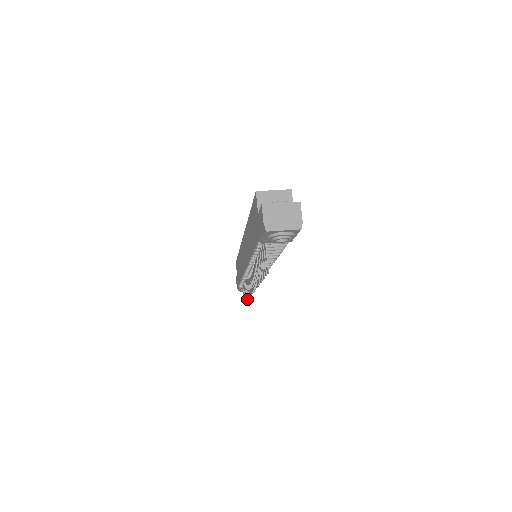
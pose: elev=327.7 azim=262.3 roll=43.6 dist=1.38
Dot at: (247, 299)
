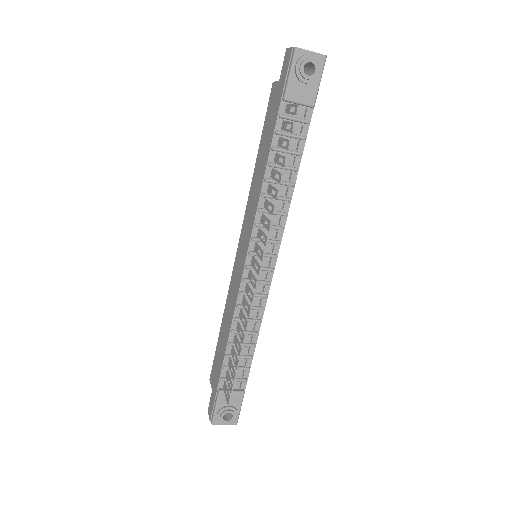
Dot at: (240, 350)
